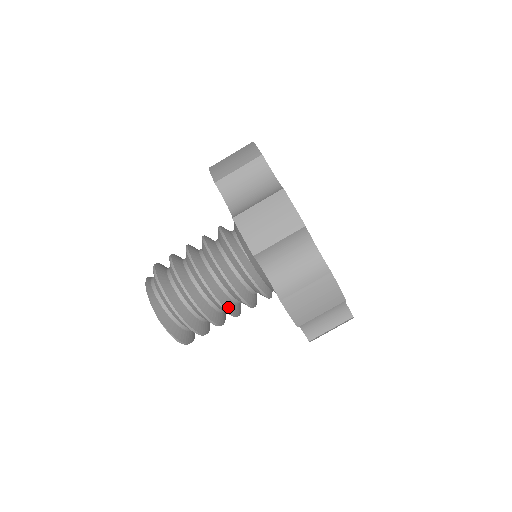
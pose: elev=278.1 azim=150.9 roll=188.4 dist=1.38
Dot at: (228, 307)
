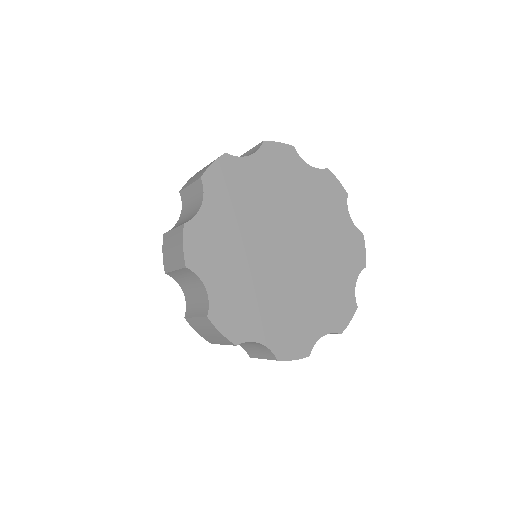
Dot at: occluded
